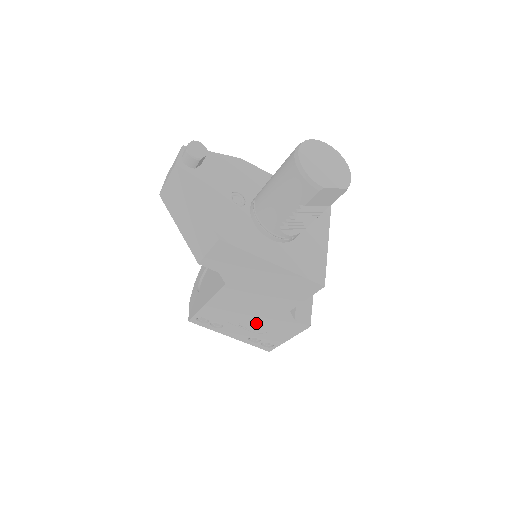
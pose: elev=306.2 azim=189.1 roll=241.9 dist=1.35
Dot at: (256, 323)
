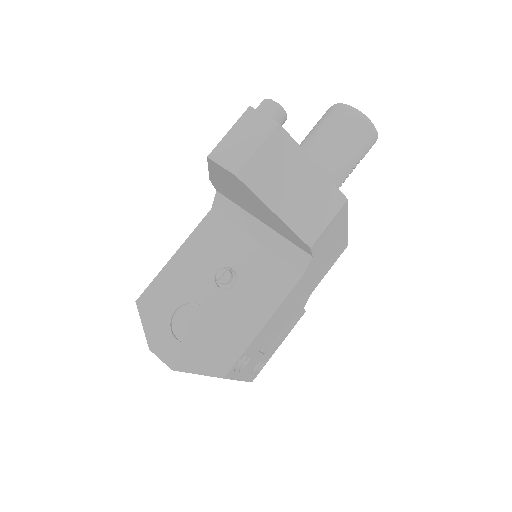
Dot at: (276, 334)
